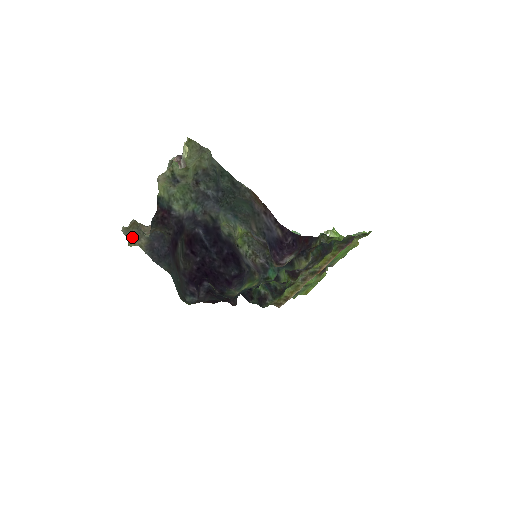
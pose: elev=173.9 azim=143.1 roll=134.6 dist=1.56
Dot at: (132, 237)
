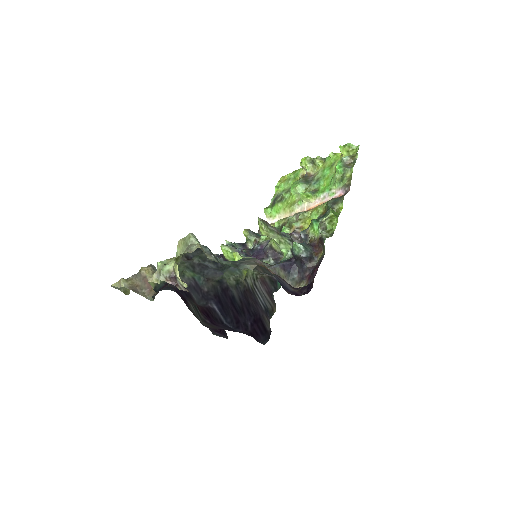
Dot at: occluded
